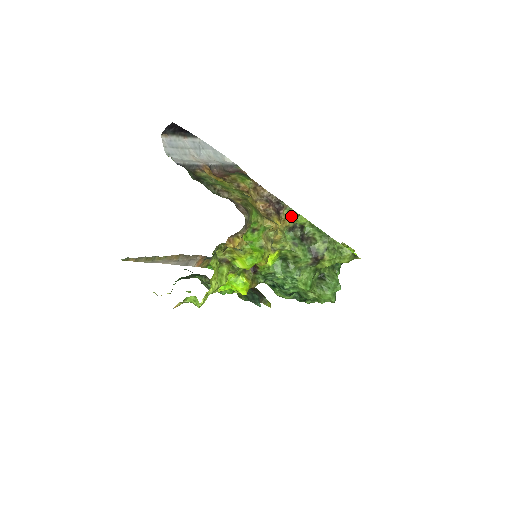
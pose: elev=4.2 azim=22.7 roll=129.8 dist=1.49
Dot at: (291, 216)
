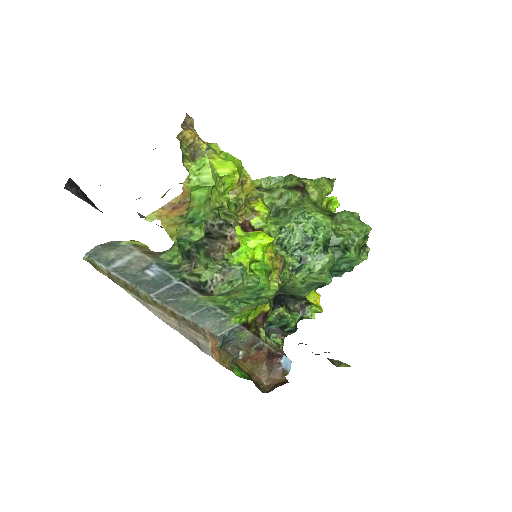
Dot at: occluded
